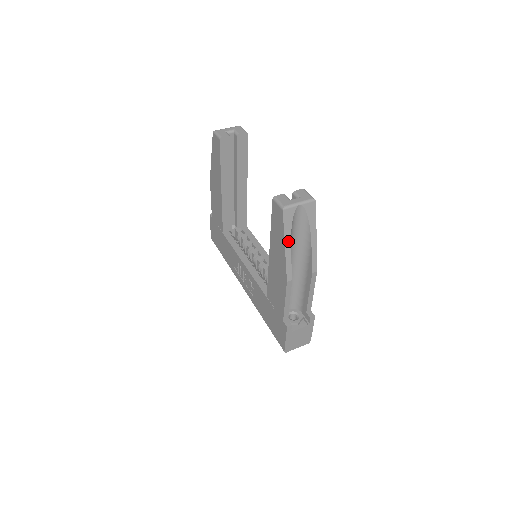
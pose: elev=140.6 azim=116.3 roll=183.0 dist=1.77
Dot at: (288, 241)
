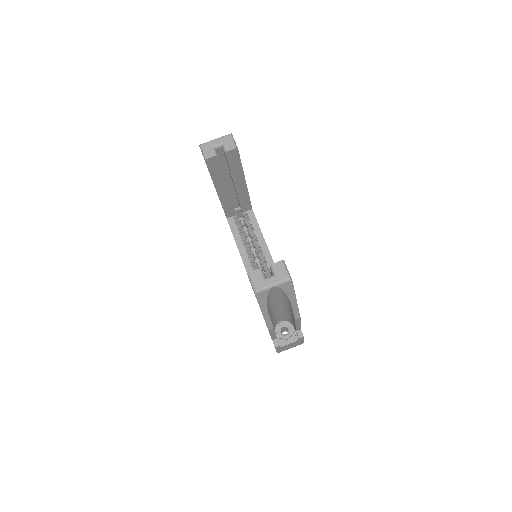
Dot at: (265, 309)
